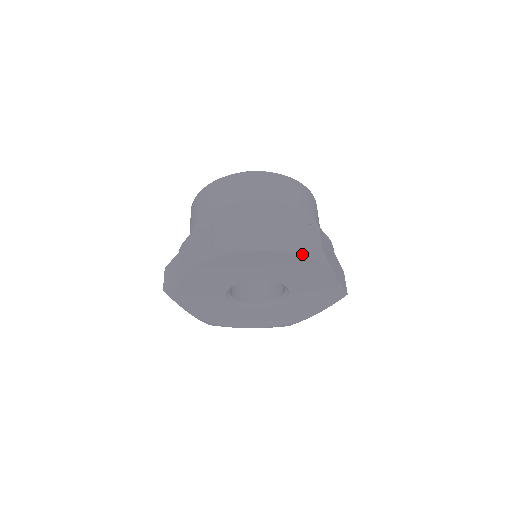
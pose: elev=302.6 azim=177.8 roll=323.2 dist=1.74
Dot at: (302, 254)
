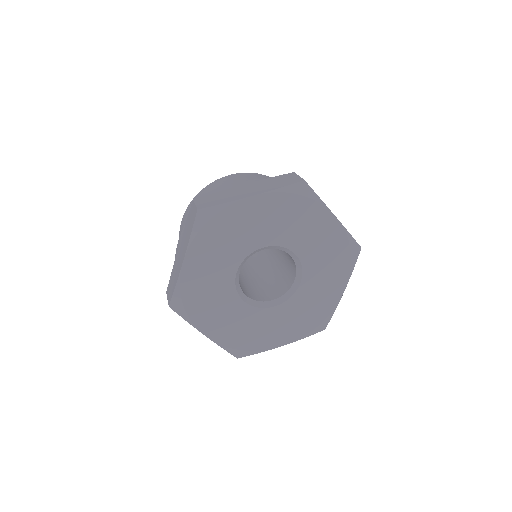
Dot at: (287, 191)
